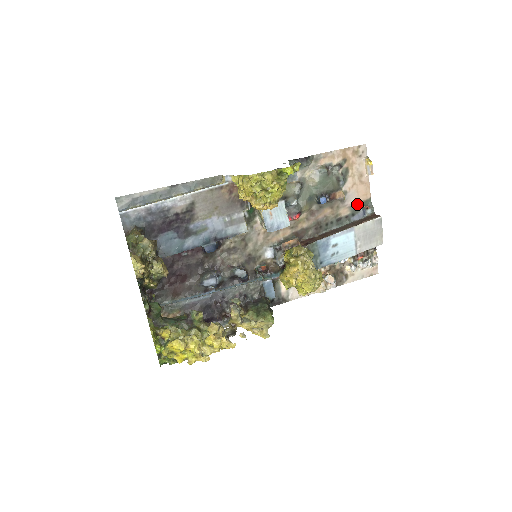
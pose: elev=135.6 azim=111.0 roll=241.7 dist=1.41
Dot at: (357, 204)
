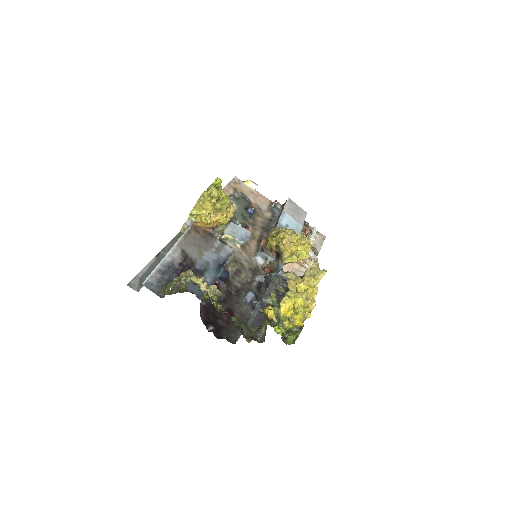
Dot at: (268, 207)
